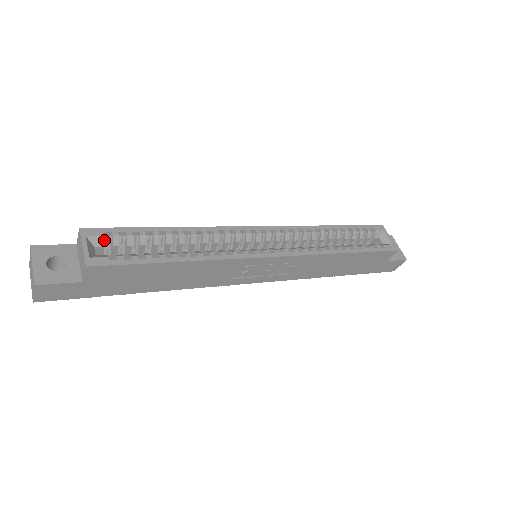
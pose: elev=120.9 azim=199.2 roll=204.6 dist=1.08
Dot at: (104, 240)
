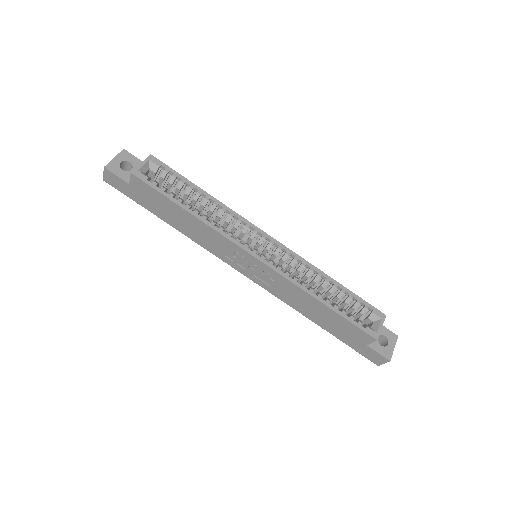
Dot at: (158, 169)
